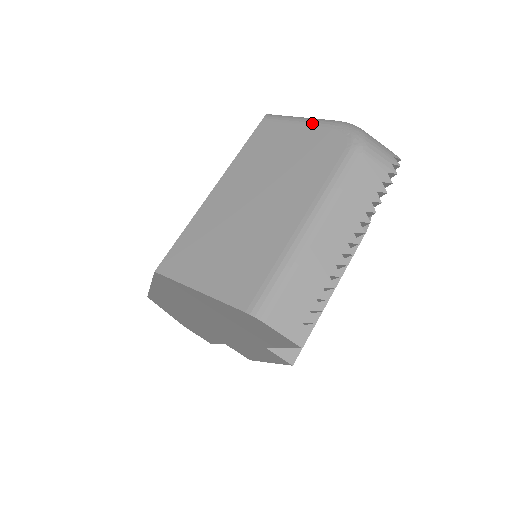
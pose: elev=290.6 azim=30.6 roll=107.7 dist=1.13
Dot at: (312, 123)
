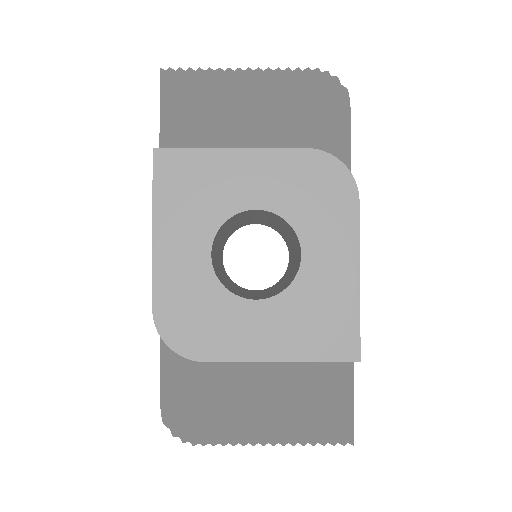
Dot at: occluded
